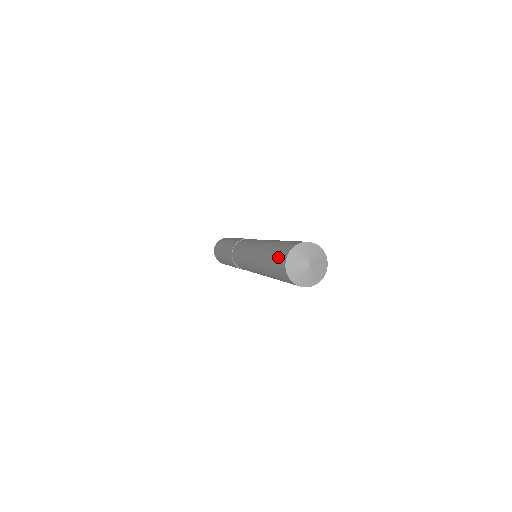
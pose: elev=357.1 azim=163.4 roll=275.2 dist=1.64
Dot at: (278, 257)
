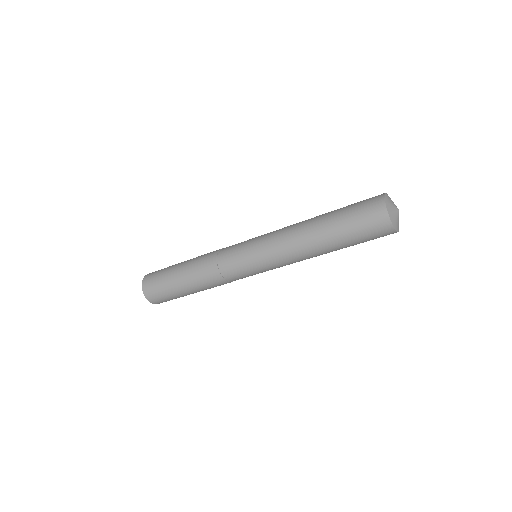
Dot at: occluded
